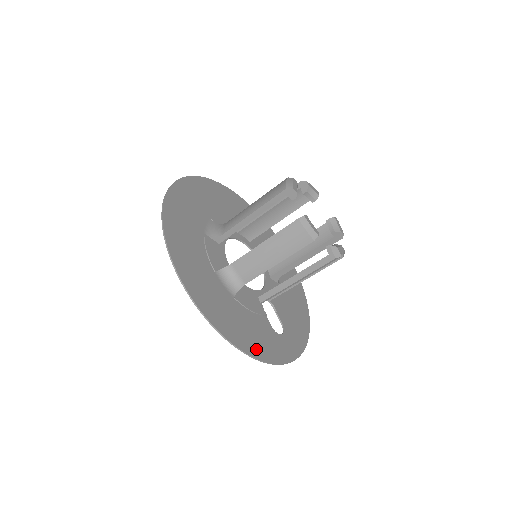
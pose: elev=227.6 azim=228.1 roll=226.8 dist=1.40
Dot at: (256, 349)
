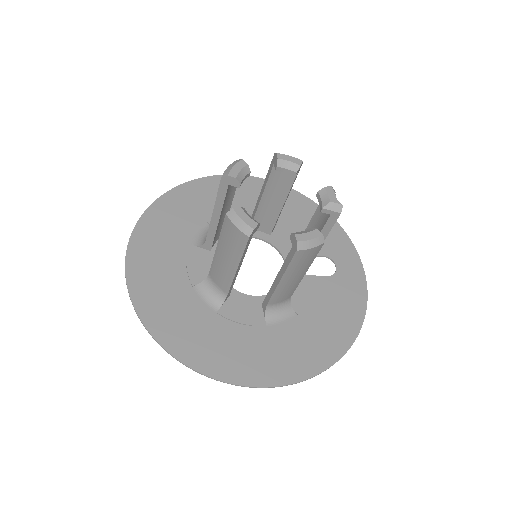
Dot at: (352, 319)
